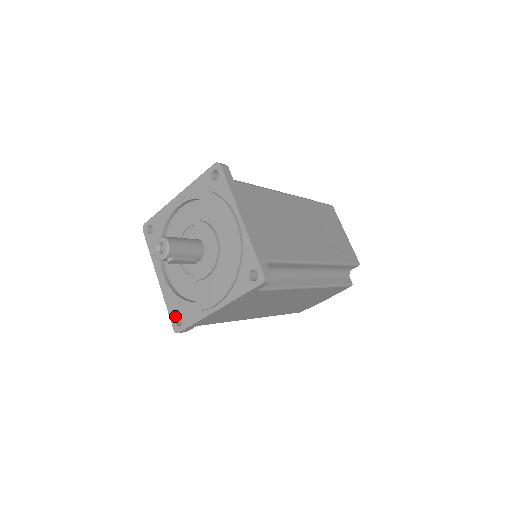
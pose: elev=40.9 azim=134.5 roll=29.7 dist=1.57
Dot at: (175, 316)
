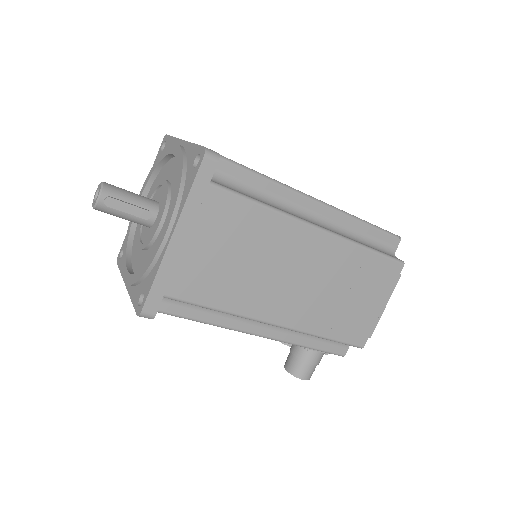
Dot at: (138, 299)
